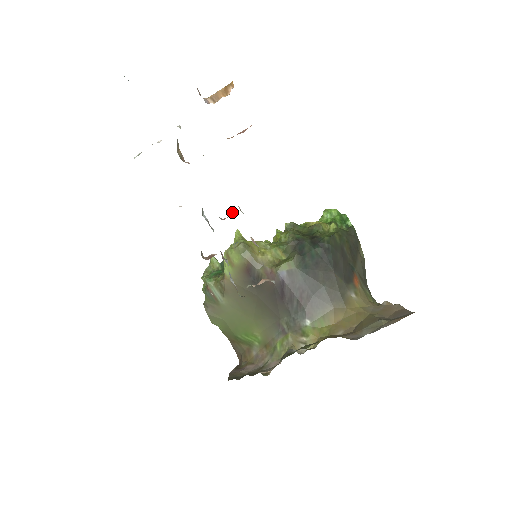
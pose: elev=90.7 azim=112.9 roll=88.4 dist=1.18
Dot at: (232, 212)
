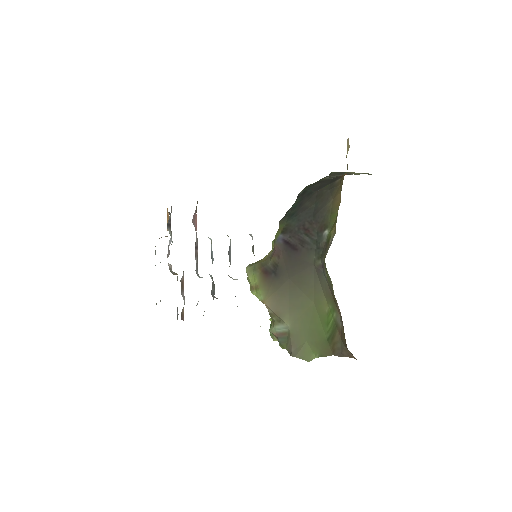
Dot at: occluded
